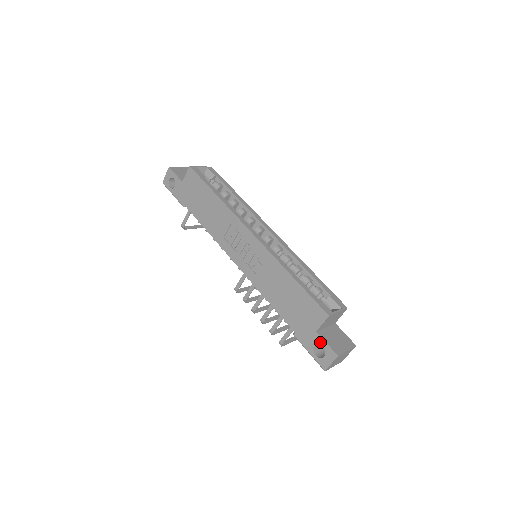
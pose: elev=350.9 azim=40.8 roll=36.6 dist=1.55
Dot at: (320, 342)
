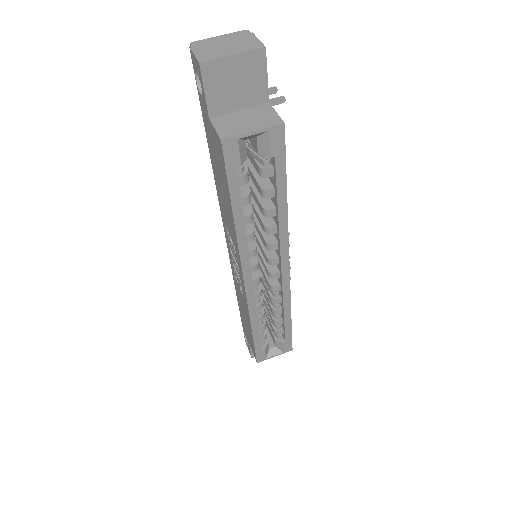
Dot at: (248, 344)
